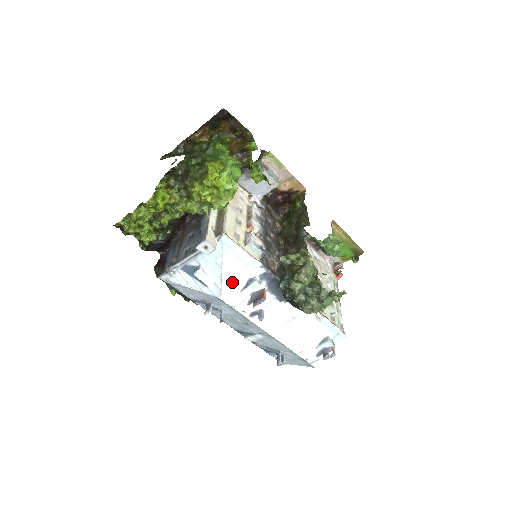
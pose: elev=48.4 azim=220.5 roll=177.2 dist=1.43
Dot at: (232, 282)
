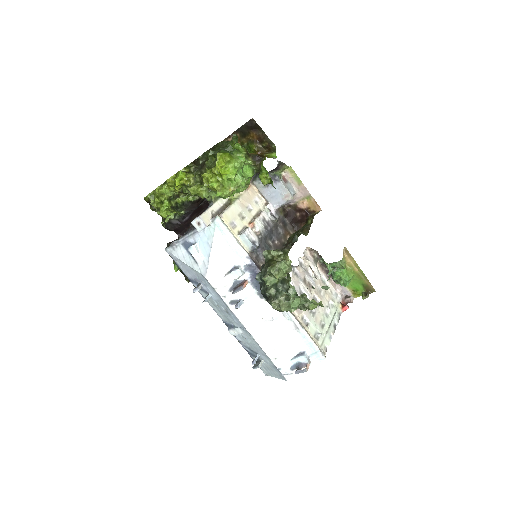
Dot at: (218, 264)
